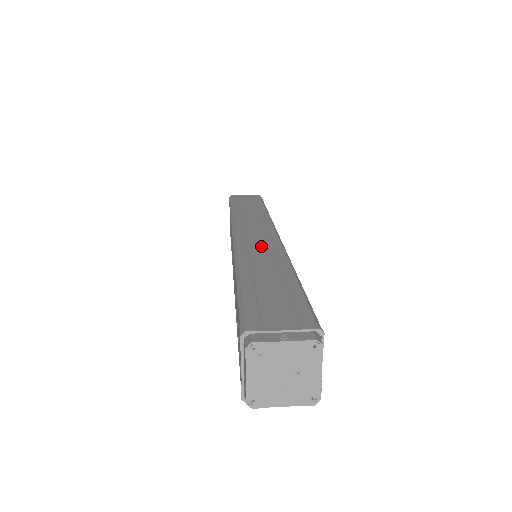
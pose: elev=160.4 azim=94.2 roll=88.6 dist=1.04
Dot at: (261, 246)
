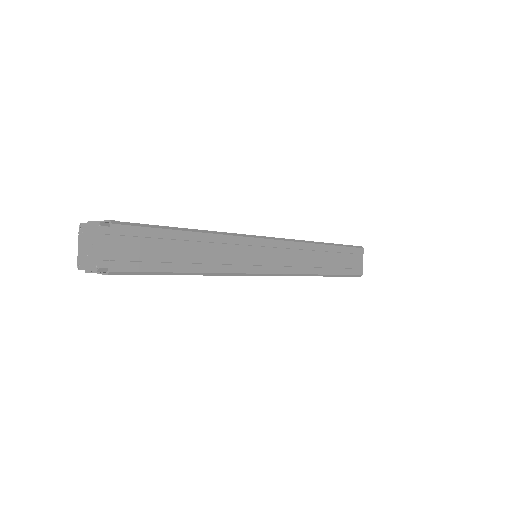
Dot at: occluded
